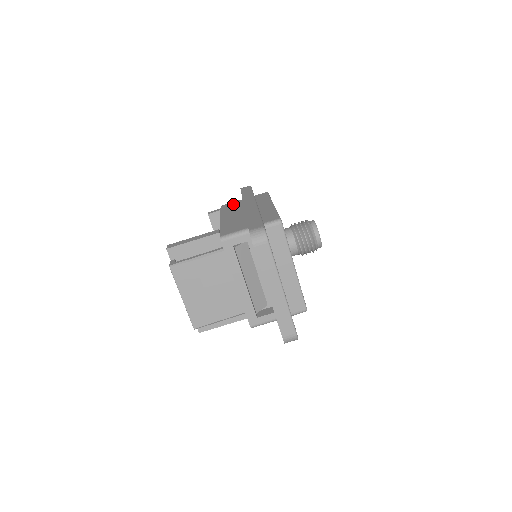
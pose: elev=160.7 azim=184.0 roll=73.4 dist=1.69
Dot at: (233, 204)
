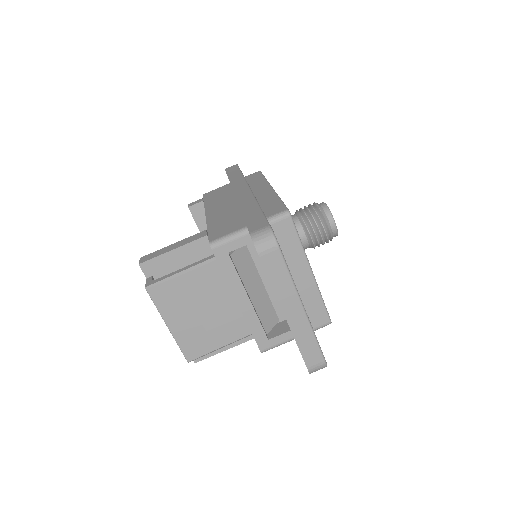
Dot at: (218, 191)
